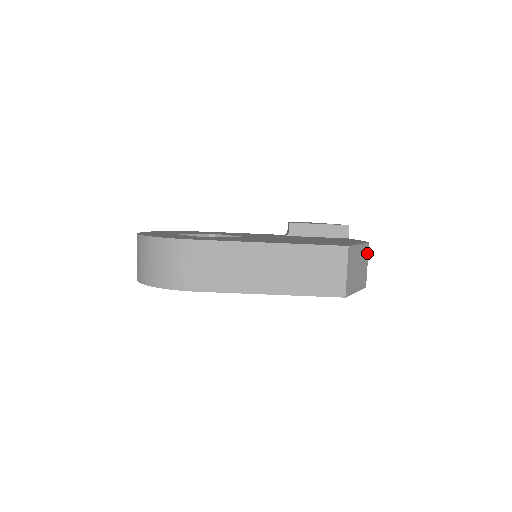
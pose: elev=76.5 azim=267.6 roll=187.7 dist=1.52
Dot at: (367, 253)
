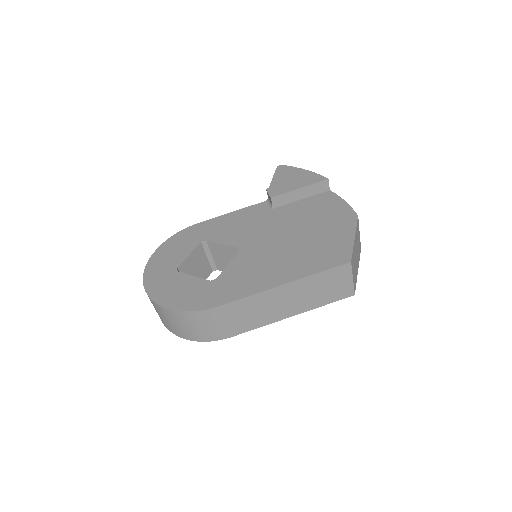
Dot at: (358, 226)
